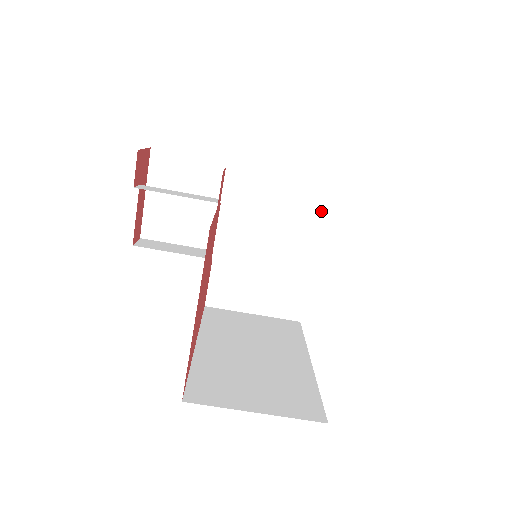
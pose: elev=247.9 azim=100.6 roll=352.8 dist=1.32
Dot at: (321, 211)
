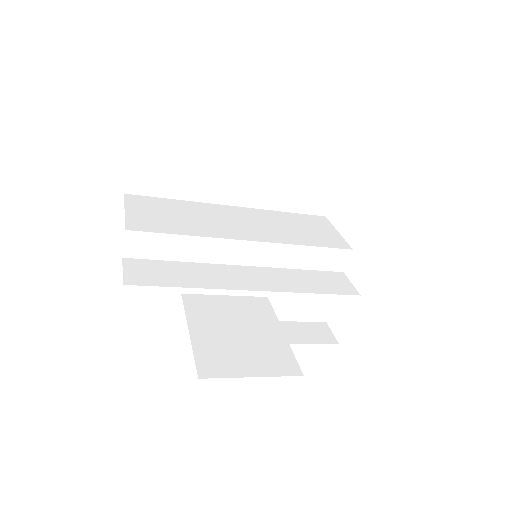
Dot at: (332, 277)
